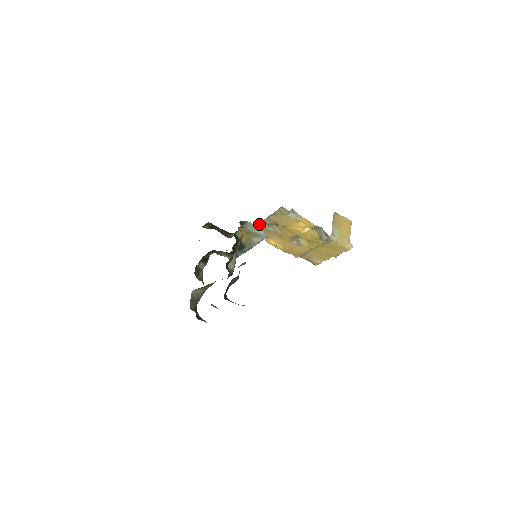
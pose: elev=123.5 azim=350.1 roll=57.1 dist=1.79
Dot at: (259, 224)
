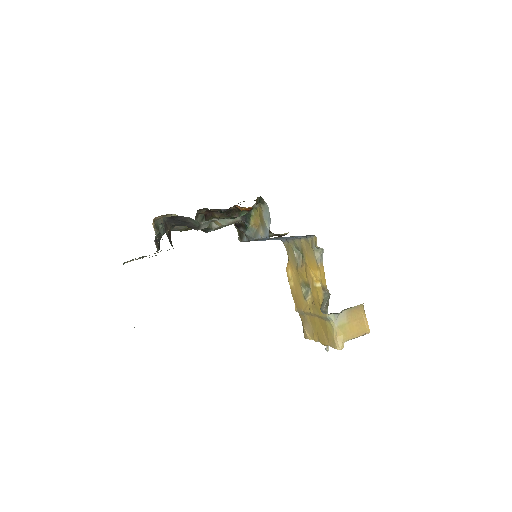
Dot at: (292, 241)
